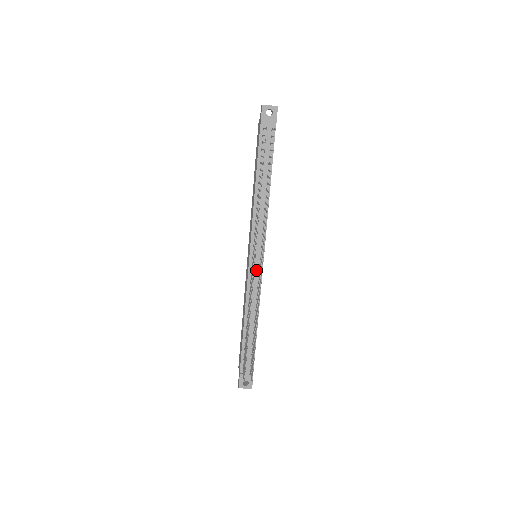
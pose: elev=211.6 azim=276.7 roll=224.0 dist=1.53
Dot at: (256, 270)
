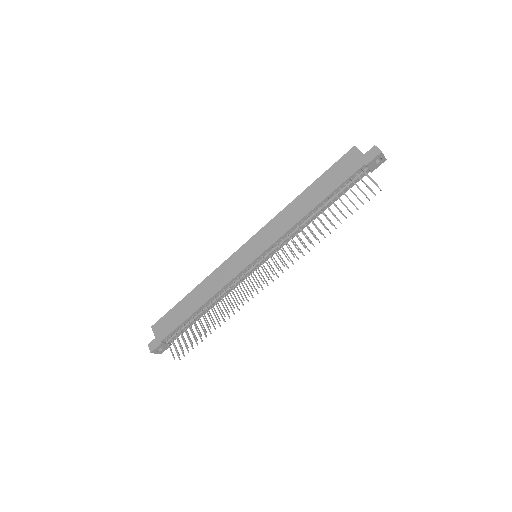
Dot at: (251, 271)
